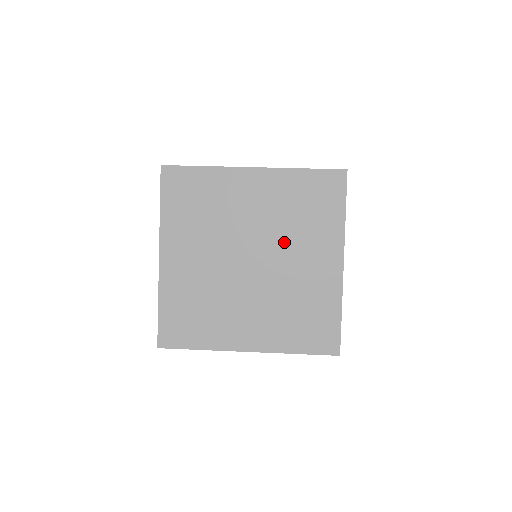
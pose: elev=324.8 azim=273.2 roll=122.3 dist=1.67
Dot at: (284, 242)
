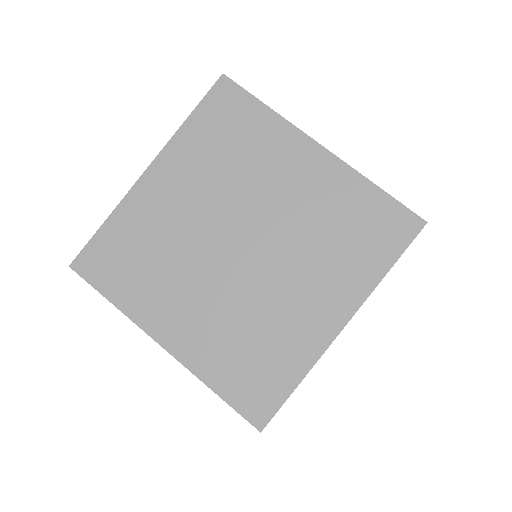
Dot at: occluded
